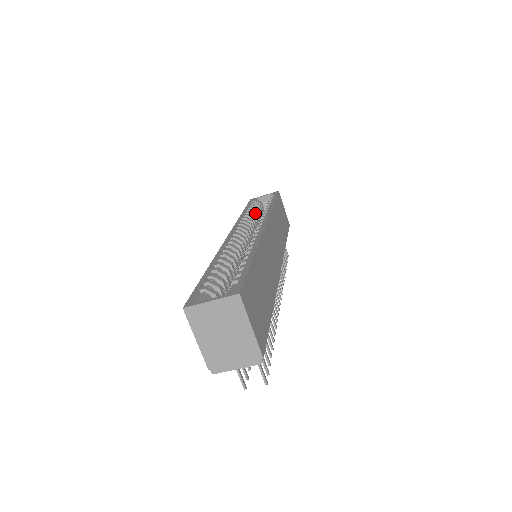
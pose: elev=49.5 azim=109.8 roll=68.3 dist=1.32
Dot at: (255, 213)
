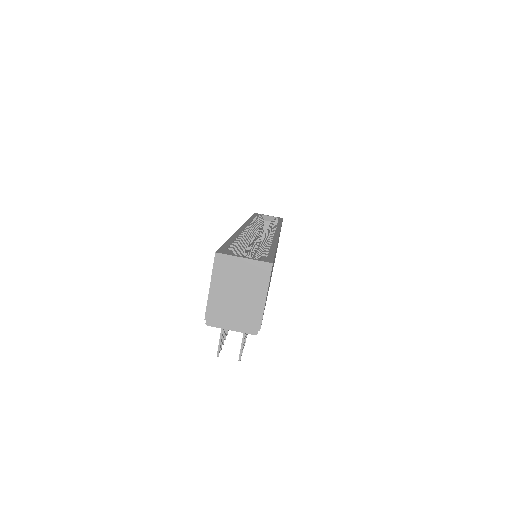
Dot at: (261, 224)
